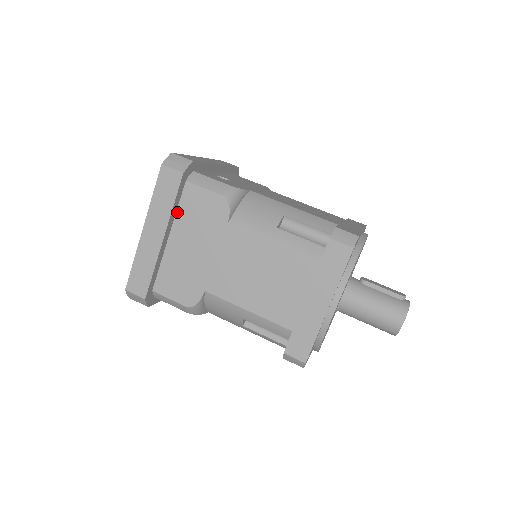
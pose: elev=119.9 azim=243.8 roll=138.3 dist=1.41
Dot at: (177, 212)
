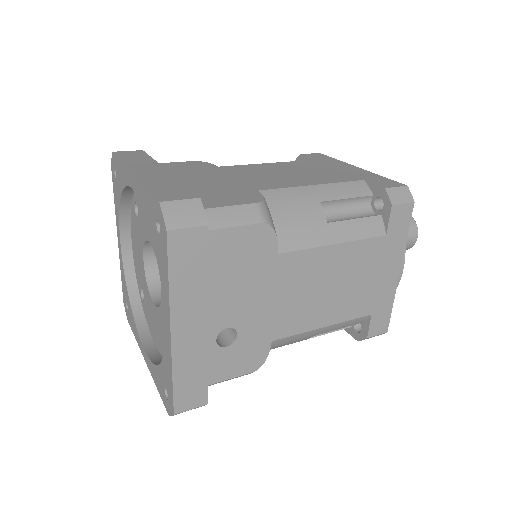
Dot at: occluded
